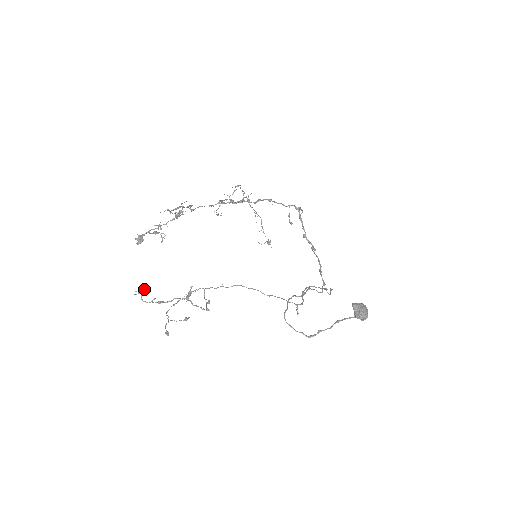
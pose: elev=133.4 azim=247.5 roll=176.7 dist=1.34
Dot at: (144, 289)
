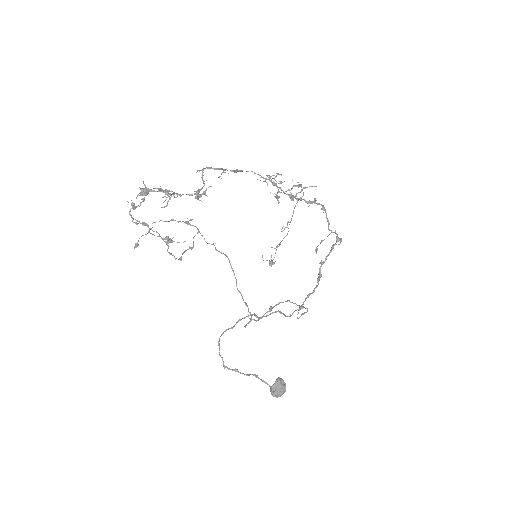
Dot at: (142, 199)
